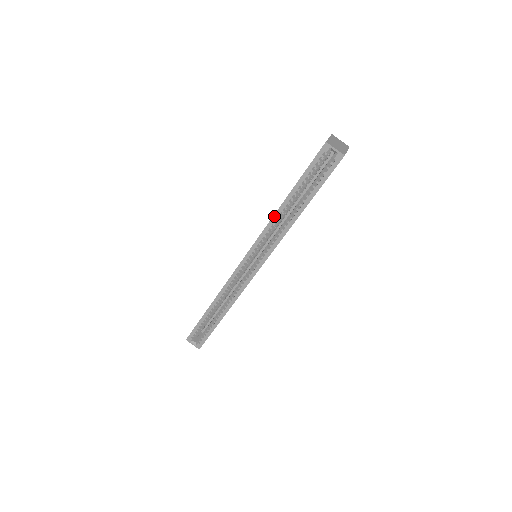
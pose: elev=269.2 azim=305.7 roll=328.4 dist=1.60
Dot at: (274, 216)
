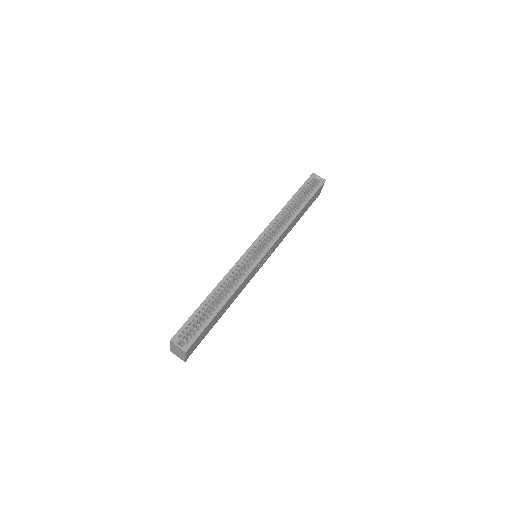
Dot at: (279, 213)
